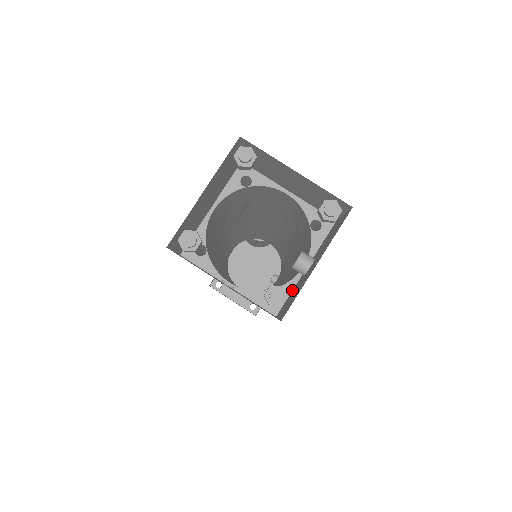
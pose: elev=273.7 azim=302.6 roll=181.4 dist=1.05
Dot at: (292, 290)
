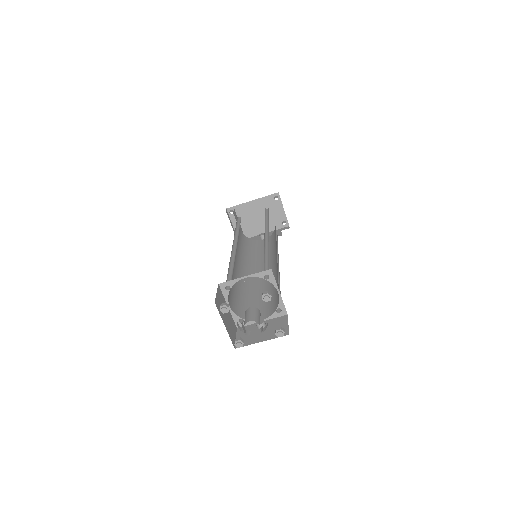
Dot at: (250, 324)
